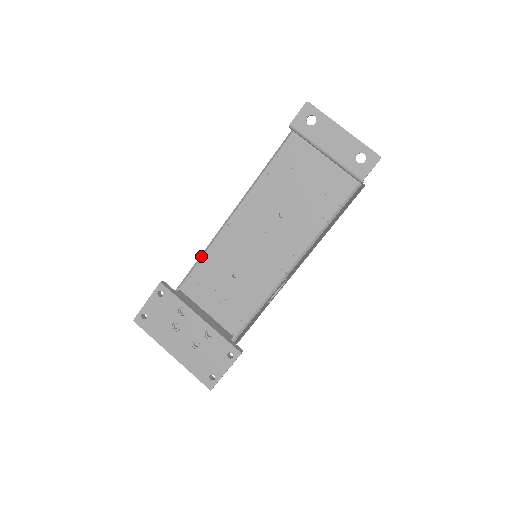
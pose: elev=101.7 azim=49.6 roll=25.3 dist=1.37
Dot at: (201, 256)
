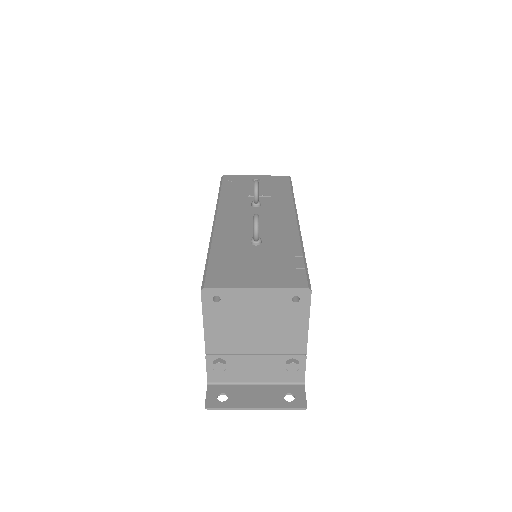
Dot at: occluded
